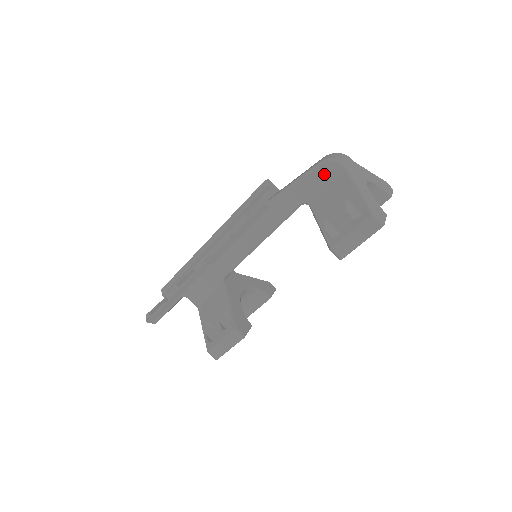
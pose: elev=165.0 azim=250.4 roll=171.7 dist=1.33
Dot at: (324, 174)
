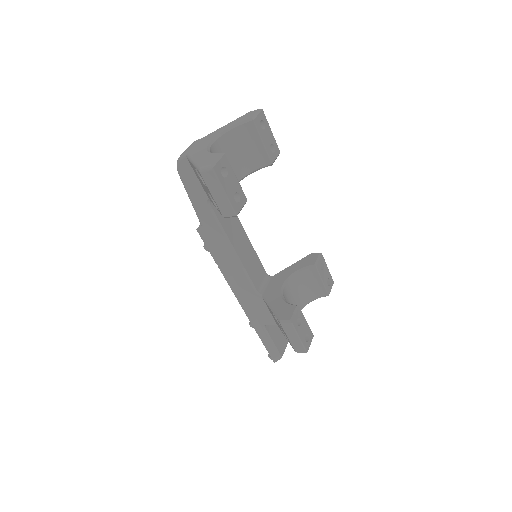
Dot at: (186, 174)
